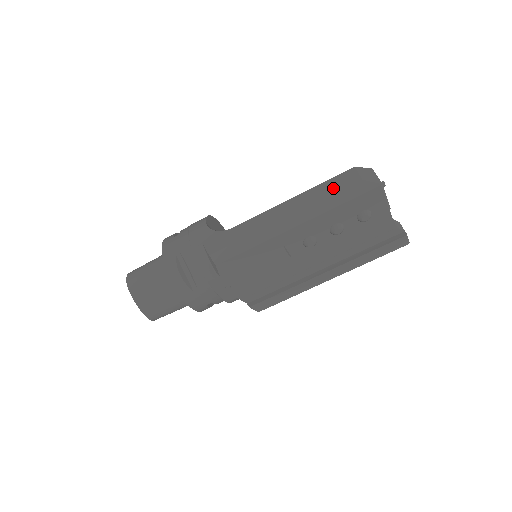
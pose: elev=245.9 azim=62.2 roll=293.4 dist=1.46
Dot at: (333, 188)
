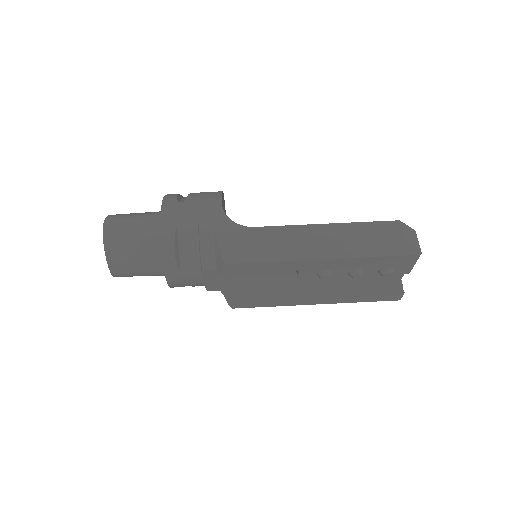
Dot at: (373, 234)
